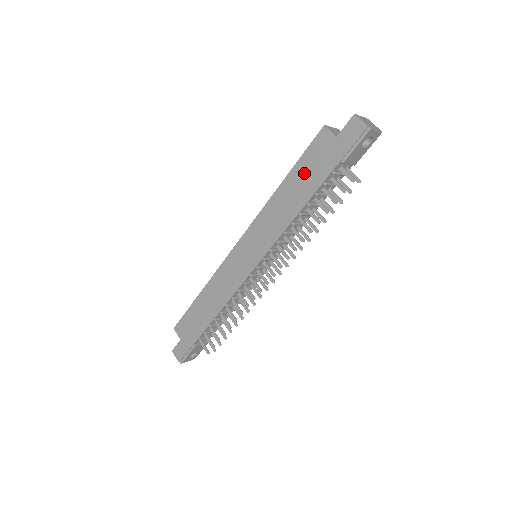
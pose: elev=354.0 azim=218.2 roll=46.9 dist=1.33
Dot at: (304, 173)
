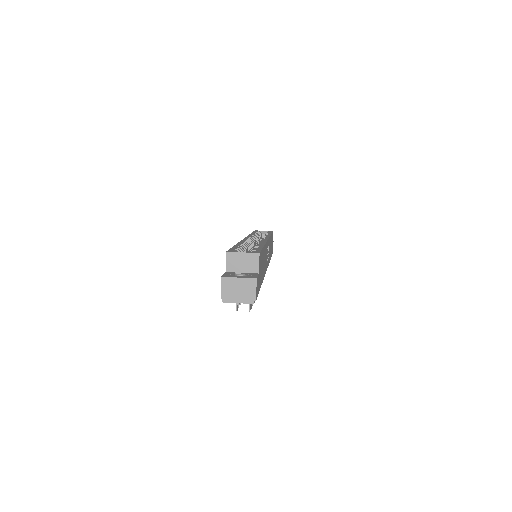
Dot at: occluded
